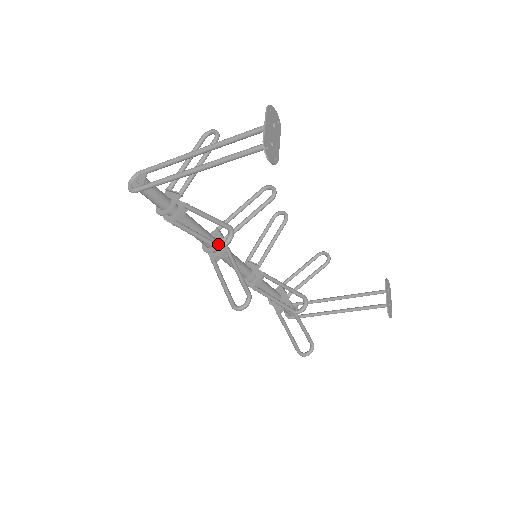
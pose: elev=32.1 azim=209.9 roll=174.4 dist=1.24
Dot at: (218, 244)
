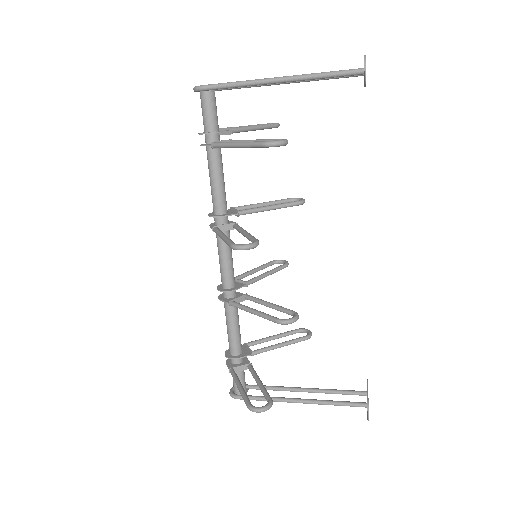
Dot at: occluded
